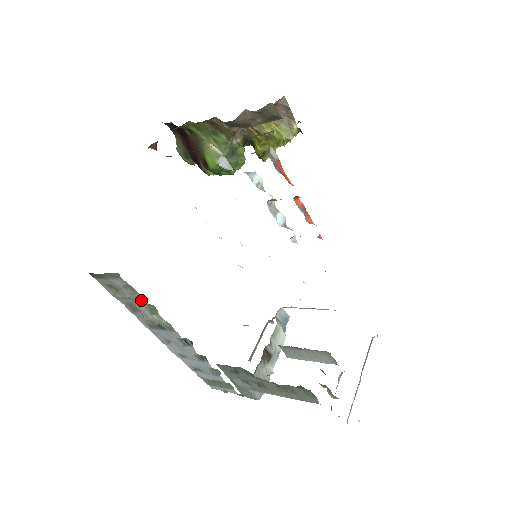
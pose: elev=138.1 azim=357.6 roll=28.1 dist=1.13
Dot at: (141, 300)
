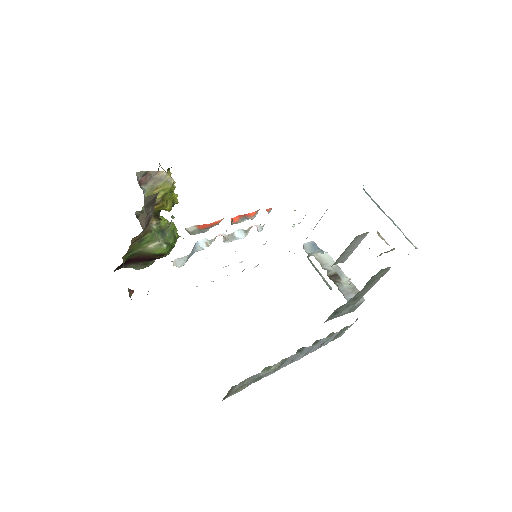
Dot at: (257, 375)
